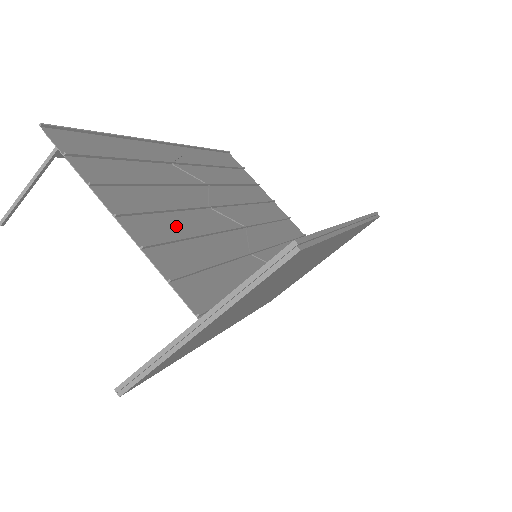
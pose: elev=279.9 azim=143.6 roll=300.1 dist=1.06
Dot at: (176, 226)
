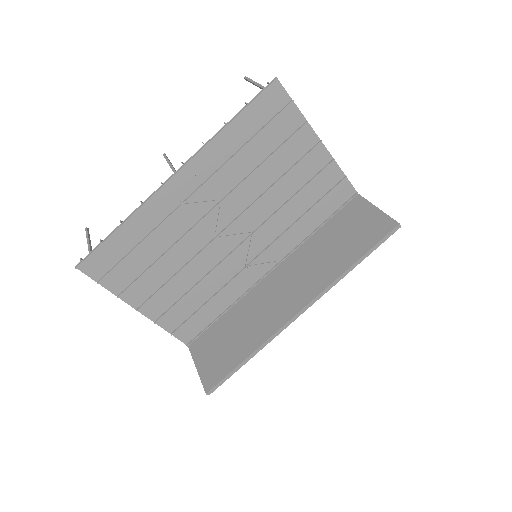
Dot at: (180, 286)
